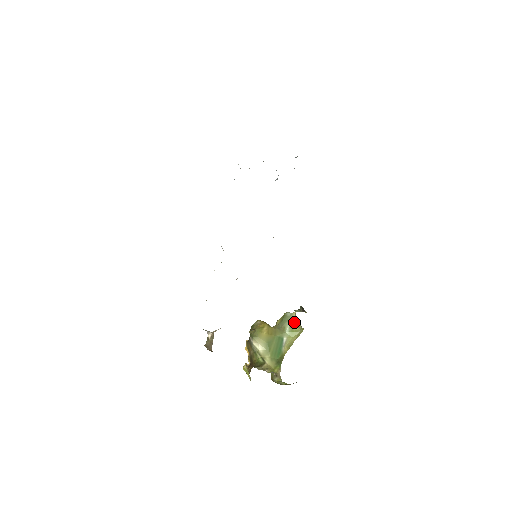
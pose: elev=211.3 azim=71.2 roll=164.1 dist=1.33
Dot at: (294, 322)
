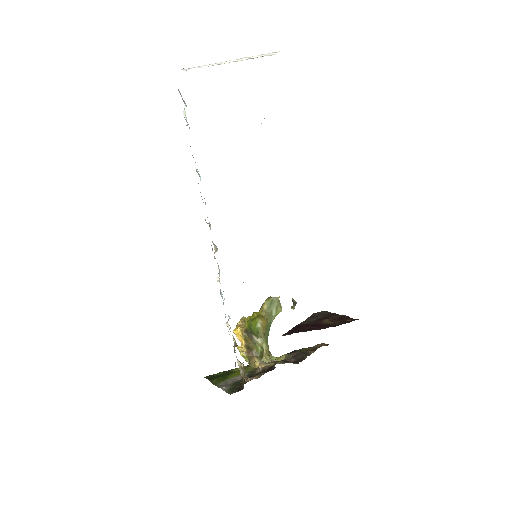
Dot at: (278, 305)
